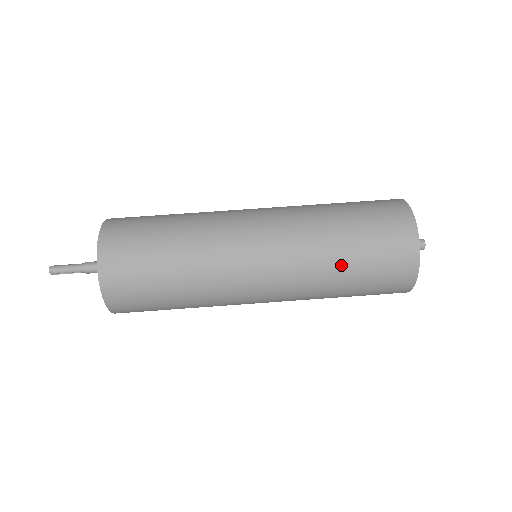
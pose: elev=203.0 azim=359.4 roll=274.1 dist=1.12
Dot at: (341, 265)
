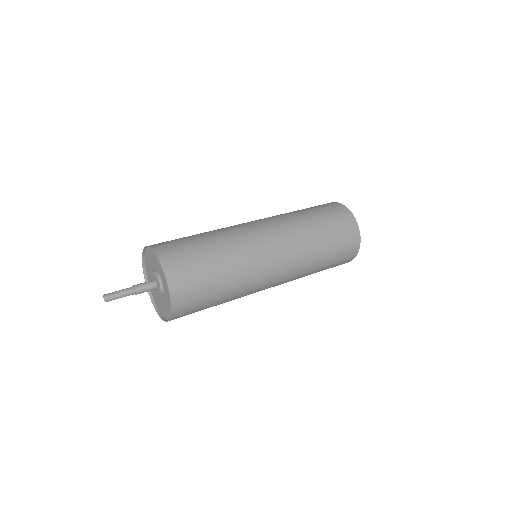
Dot at: (321, 259)
